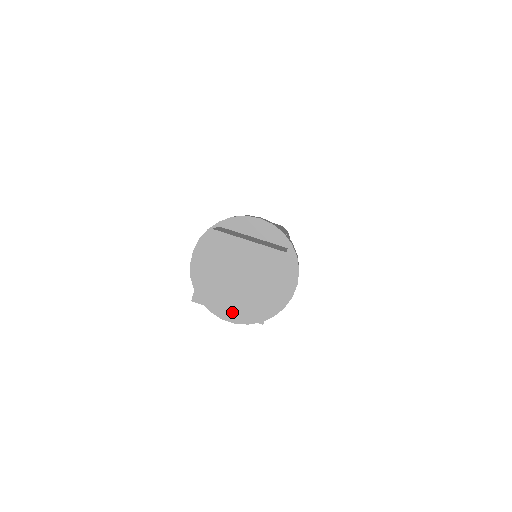
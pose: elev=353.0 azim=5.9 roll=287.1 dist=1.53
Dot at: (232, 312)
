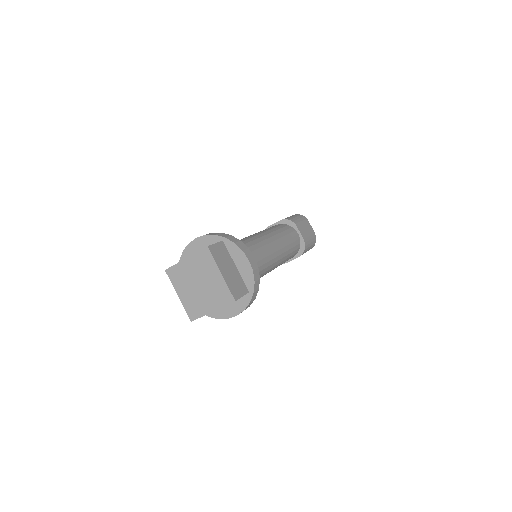
Dot at: (181, 298)
